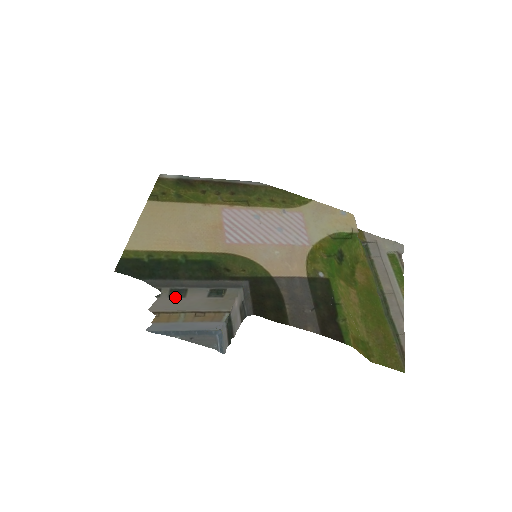
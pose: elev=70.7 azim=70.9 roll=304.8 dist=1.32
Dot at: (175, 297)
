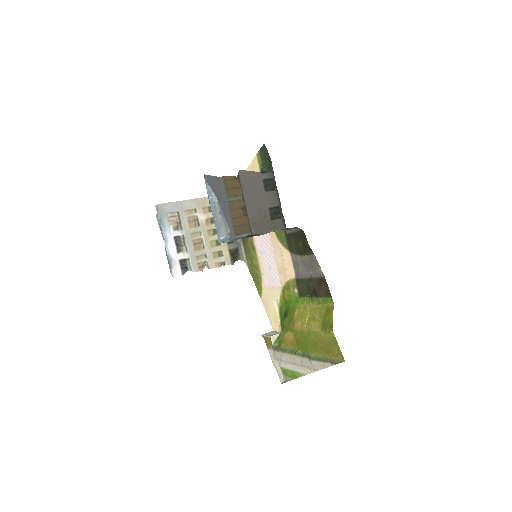
Dot at: (263, 185)
